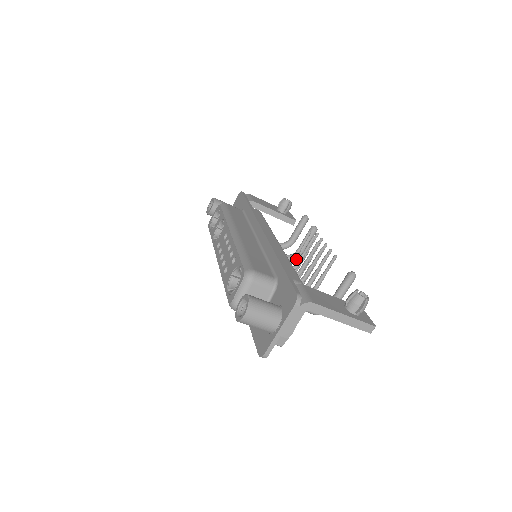
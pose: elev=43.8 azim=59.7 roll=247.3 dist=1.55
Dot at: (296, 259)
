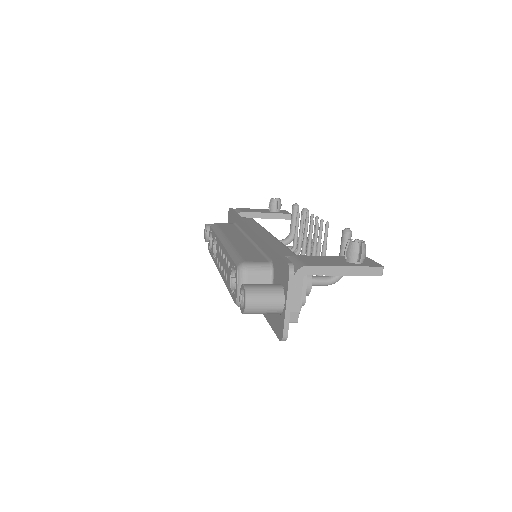
Dot at: (301, 247)
